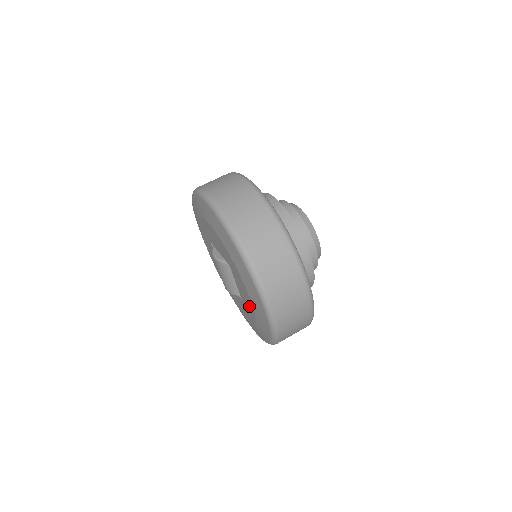
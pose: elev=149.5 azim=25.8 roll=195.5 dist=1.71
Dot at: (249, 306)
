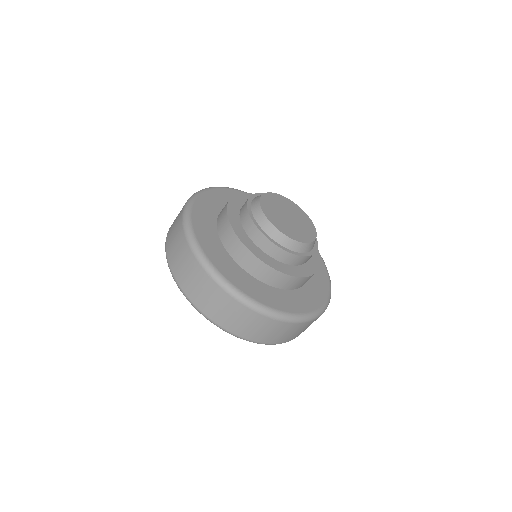
Dot at: occluded
